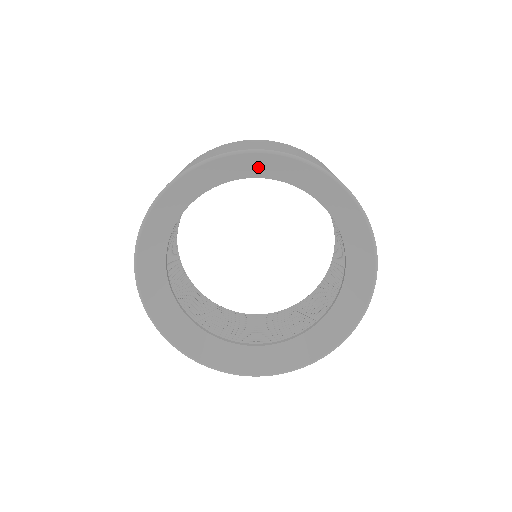
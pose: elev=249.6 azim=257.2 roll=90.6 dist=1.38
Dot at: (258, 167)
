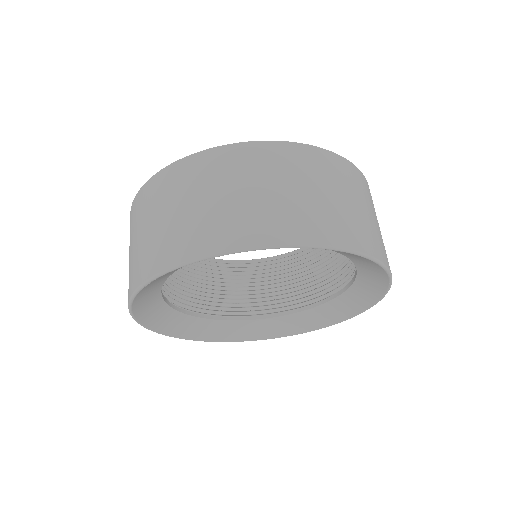
Dot at: (359, 259)
